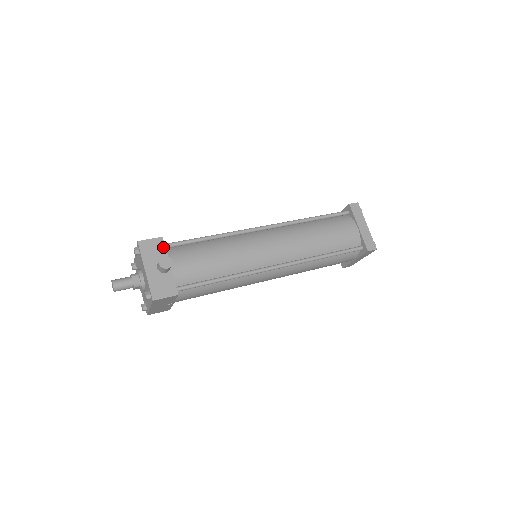
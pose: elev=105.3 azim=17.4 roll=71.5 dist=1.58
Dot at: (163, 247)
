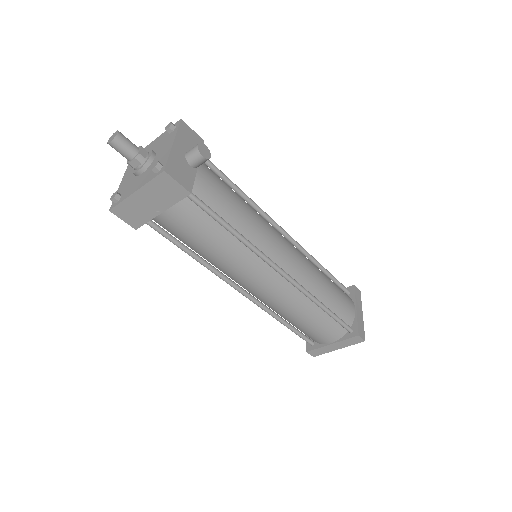
Dot at: occluded
